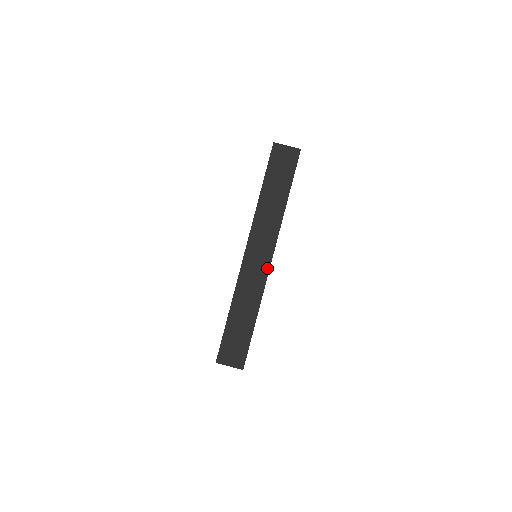
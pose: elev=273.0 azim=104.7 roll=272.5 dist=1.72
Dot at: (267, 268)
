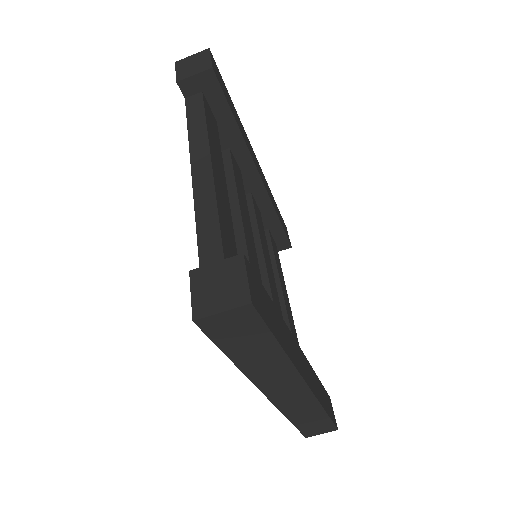
Dot at: (308, 392)
